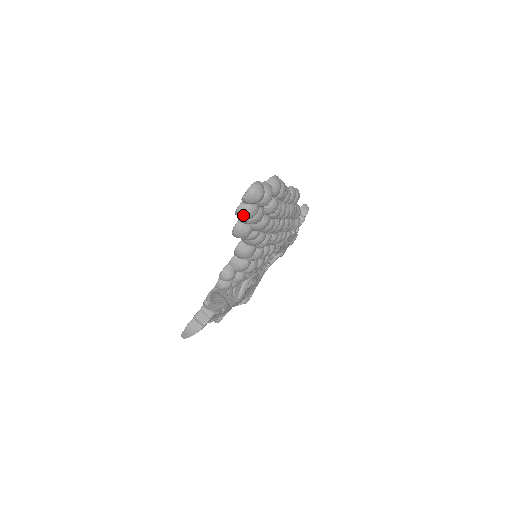
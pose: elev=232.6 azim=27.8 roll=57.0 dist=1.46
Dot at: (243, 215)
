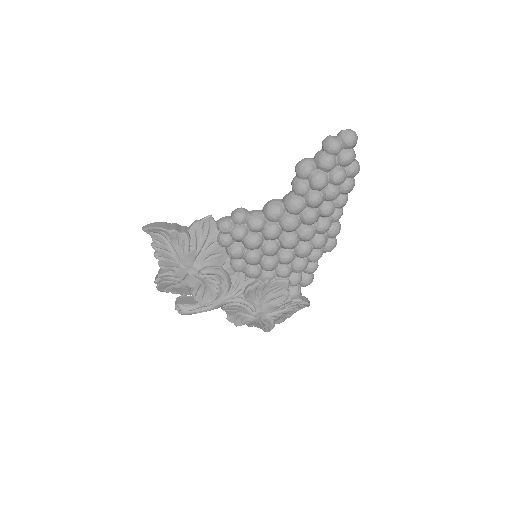
Dot at: (329, 140)
